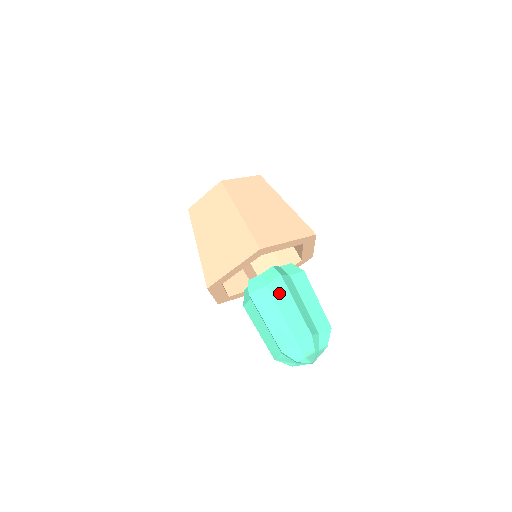
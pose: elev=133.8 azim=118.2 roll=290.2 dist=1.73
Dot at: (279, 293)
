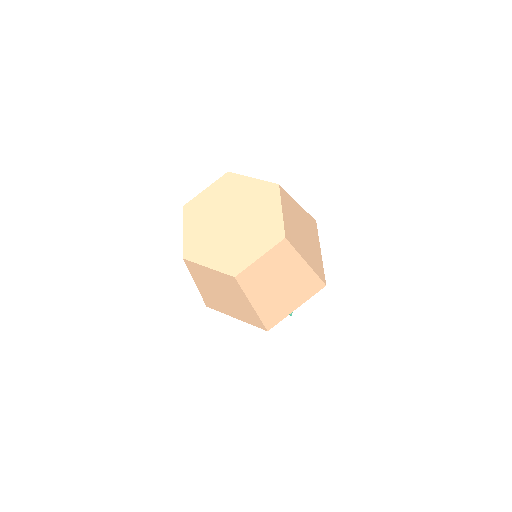
Dot at: occluded
